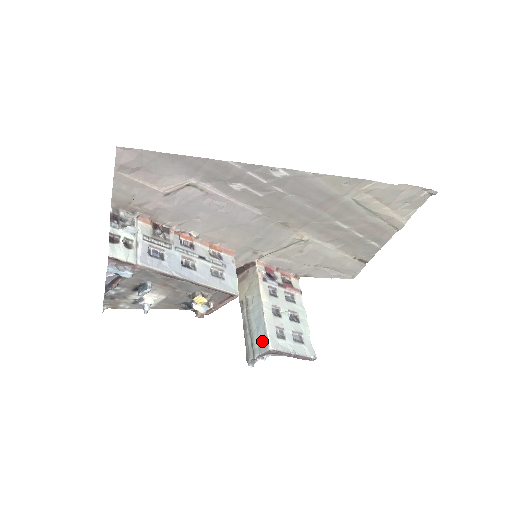
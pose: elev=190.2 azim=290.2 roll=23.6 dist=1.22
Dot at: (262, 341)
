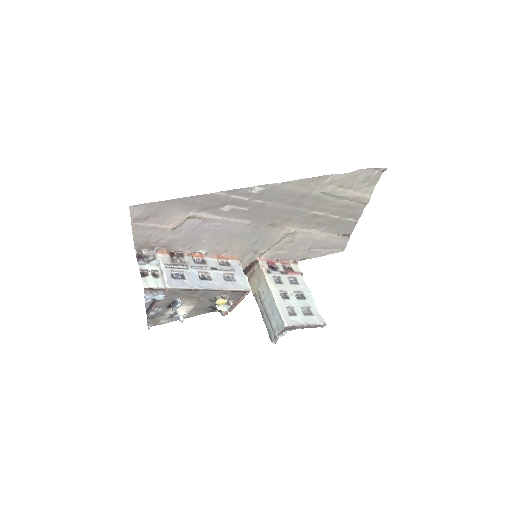
Dot at: (278, 321)
